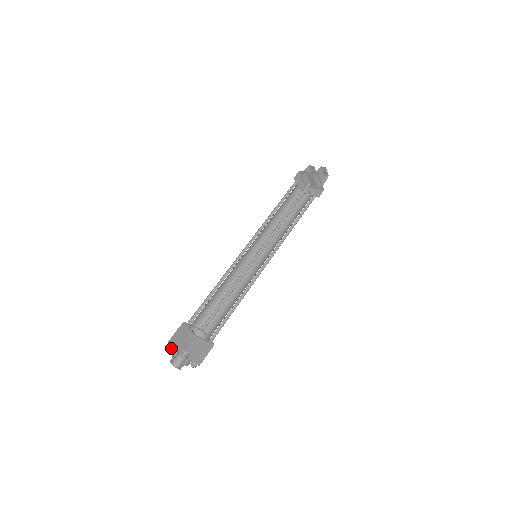
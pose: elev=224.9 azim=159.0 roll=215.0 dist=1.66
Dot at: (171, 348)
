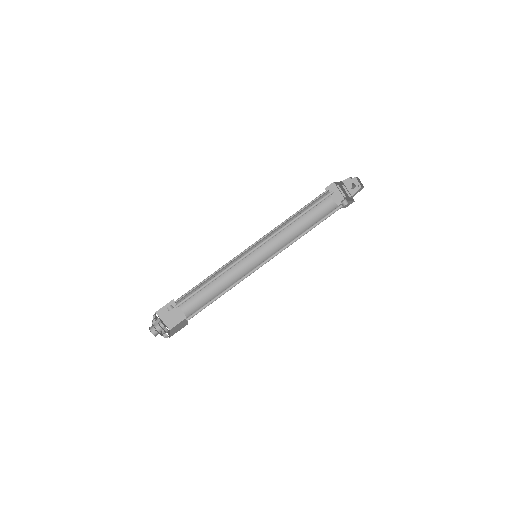
Dot at: (154, 317)
